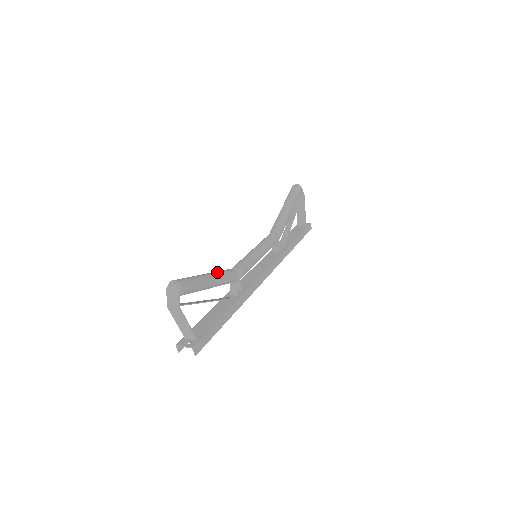
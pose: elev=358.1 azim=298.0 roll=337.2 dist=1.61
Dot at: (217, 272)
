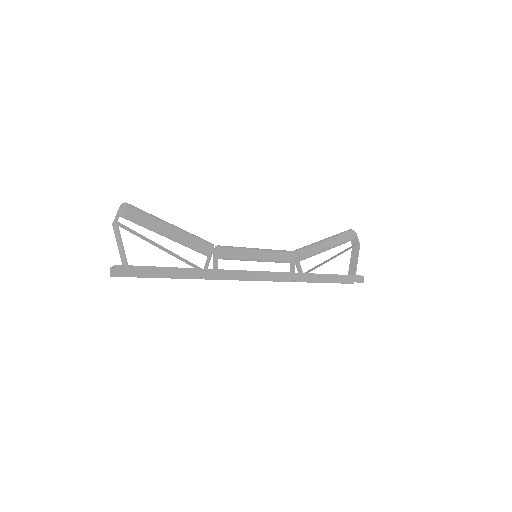
Dot at: (186, 231)
